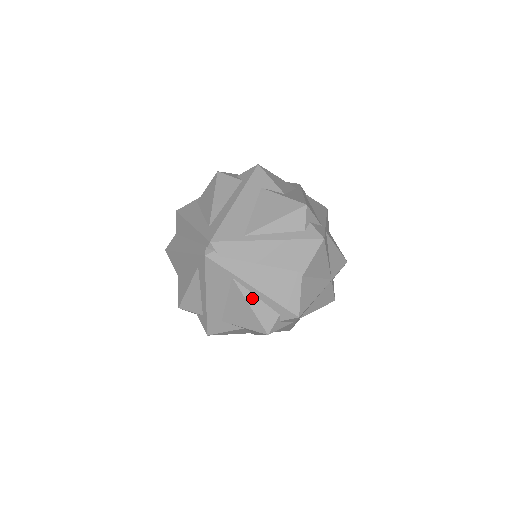
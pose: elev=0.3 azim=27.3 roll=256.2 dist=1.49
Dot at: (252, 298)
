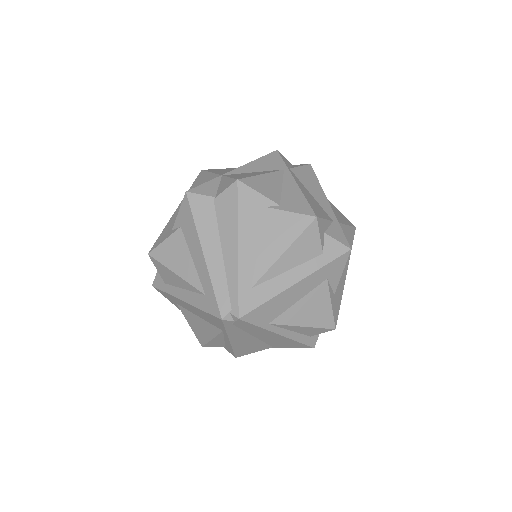
Dot at: (220, 339)
